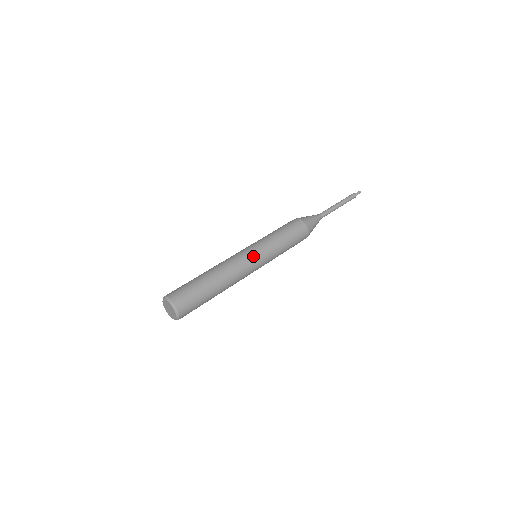
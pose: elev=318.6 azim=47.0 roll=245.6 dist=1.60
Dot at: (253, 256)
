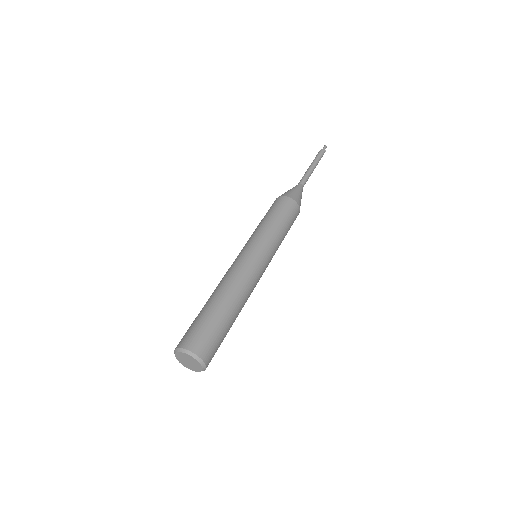
Dot at: (264, 266)
